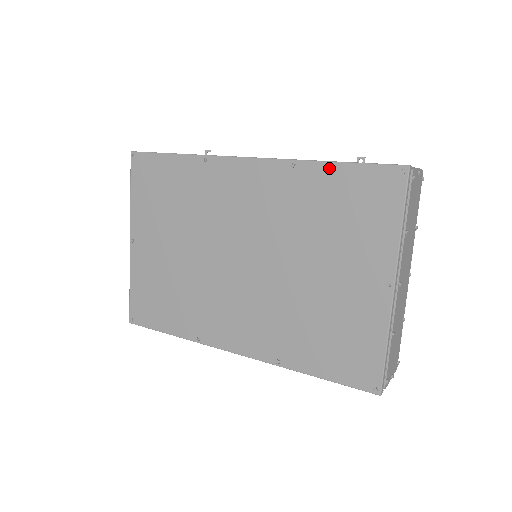
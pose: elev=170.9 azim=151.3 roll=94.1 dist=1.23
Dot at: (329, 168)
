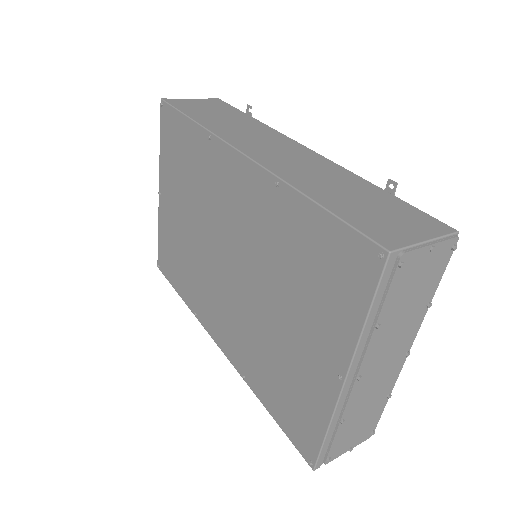
Dot at: (308, 207)
